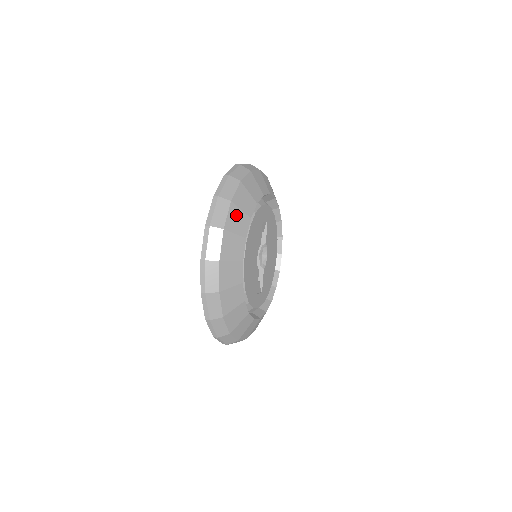
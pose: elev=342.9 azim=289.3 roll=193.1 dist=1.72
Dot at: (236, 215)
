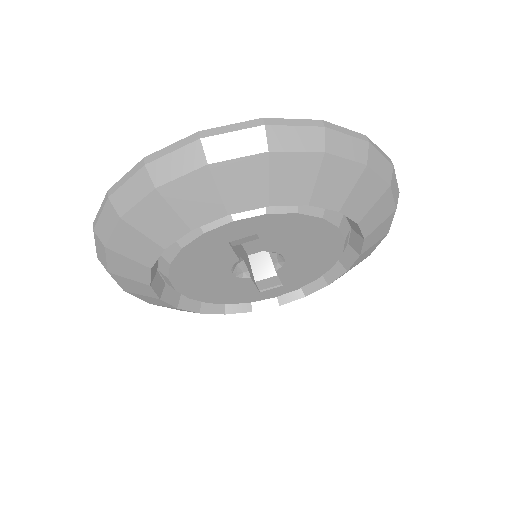
Dot at: (122, 262)
